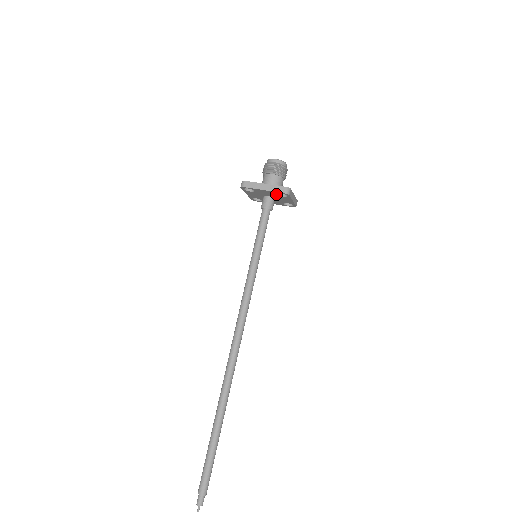
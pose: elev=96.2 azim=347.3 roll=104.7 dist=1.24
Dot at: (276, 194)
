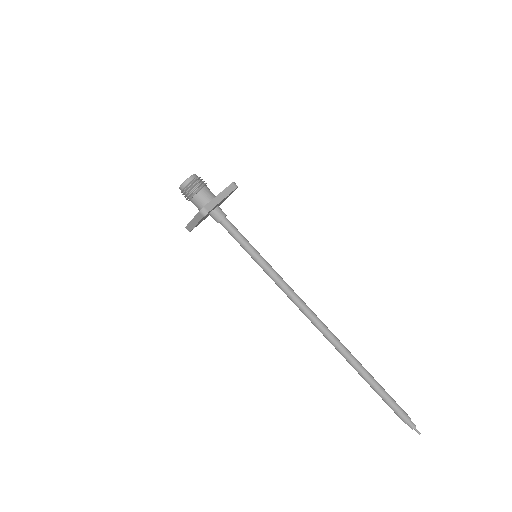
Dot at: (206, 215)
